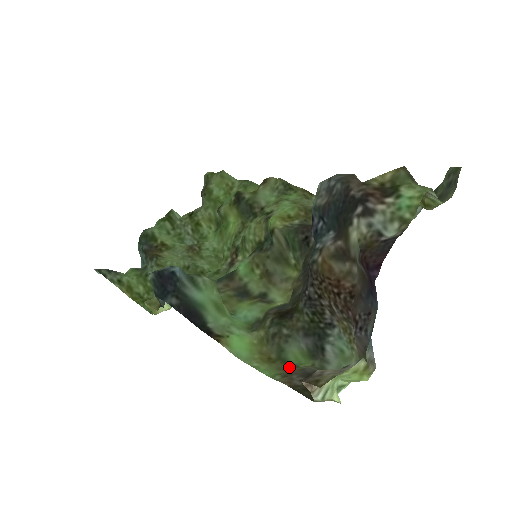
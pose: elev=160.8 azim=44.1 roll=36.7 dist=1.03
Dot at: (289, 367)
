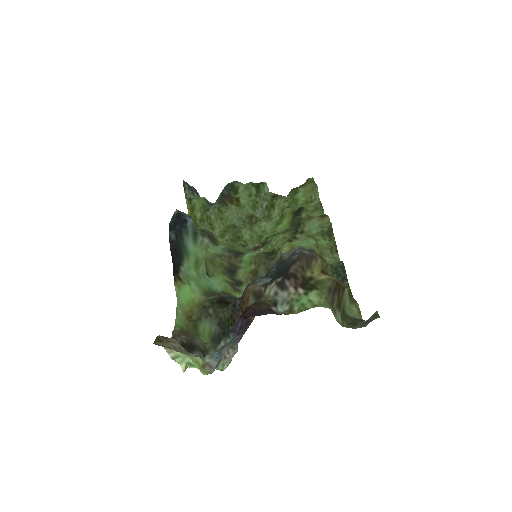
Dot at: (193, 331)
